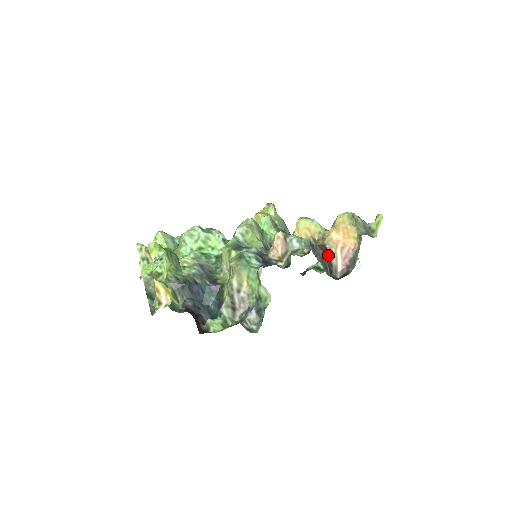
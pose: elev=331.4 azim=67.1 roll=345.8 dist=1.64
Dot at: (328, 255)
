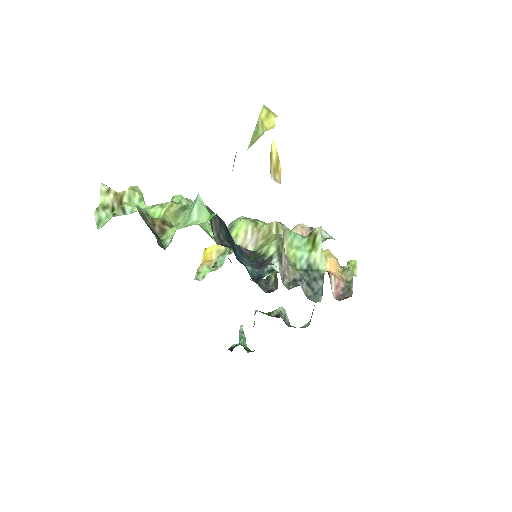
Dot at: occluded
